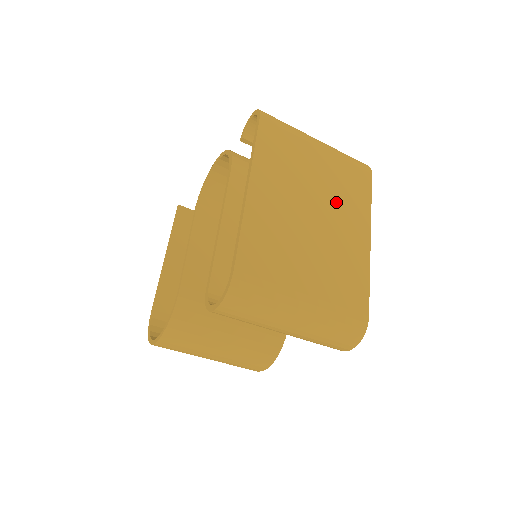
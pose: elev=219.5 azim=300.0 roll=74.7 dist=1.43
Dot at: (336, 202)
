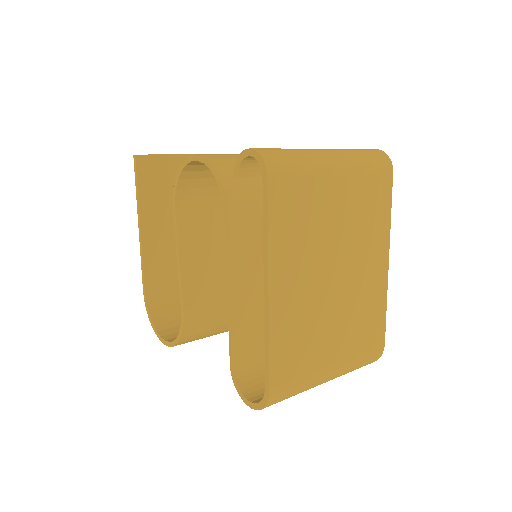
Dot at: (357, 241)
